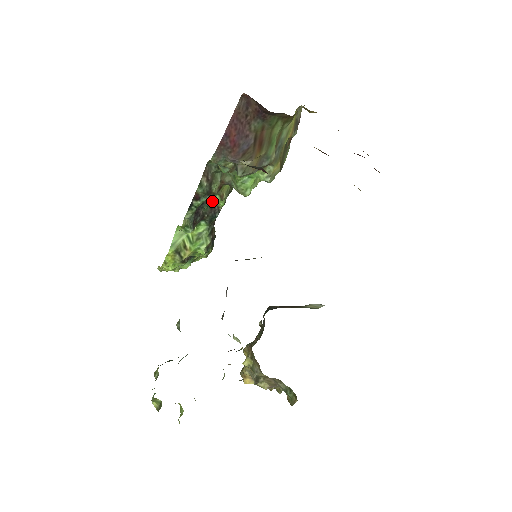
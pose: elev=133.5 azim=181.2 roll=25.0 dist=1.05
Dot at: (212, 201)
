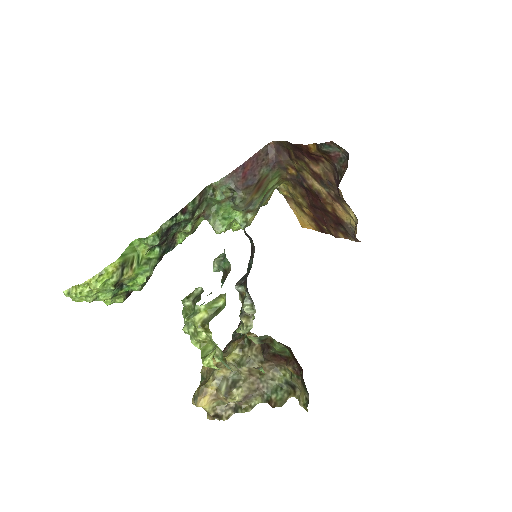
Dot at: (182, 229)
